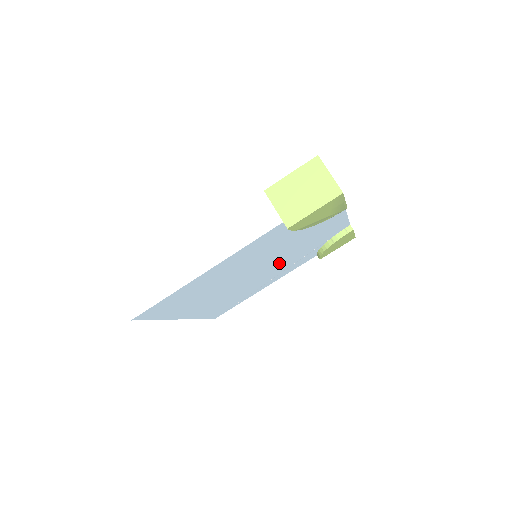
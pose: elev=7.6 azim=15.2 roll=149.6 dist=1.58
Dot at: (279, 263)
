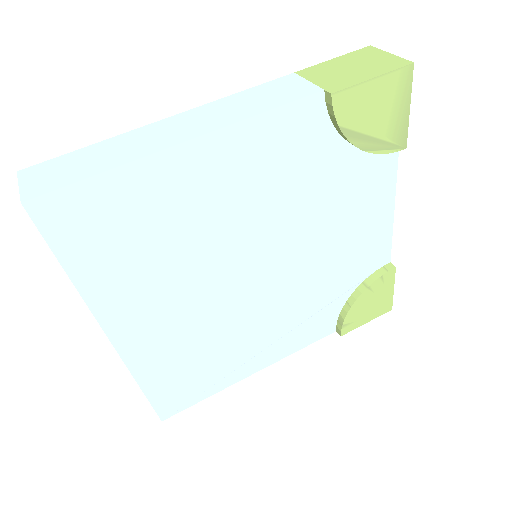
Dot at: (288, 285)
